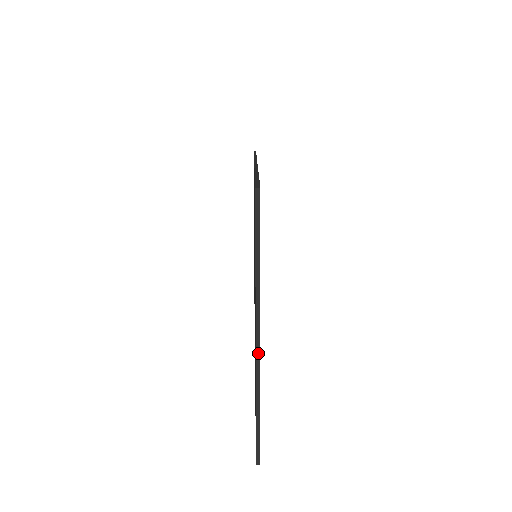
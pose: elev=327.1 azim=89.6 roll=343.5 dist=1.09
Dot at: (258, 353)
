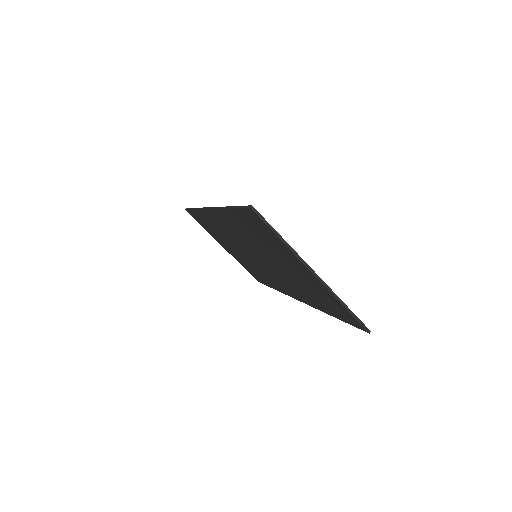
Dot at: (320, 279)
